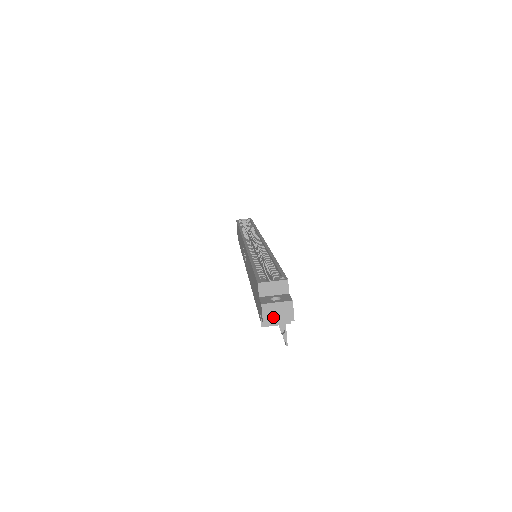
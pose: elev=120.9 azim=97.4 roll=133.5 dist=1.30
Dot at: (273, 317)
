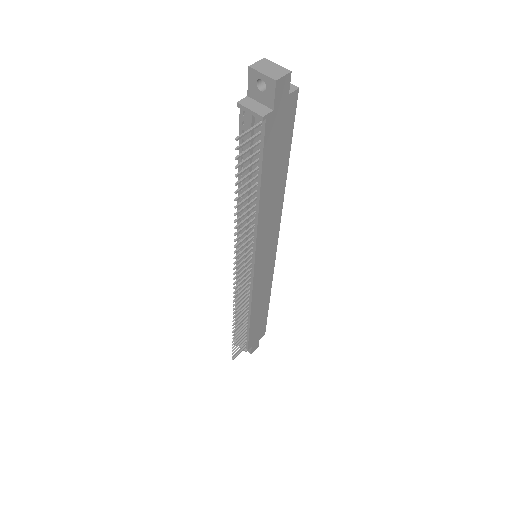
Dot at: (262, 68)
